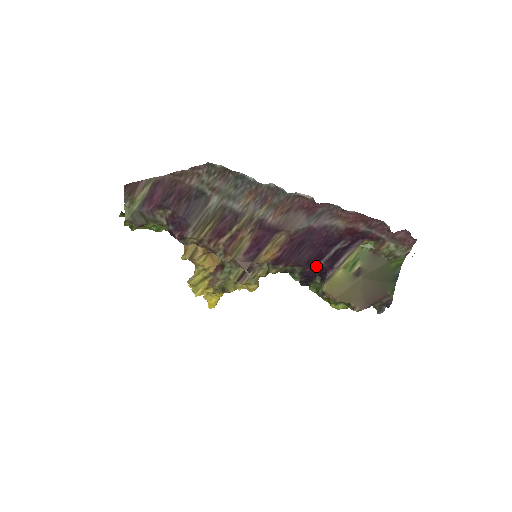
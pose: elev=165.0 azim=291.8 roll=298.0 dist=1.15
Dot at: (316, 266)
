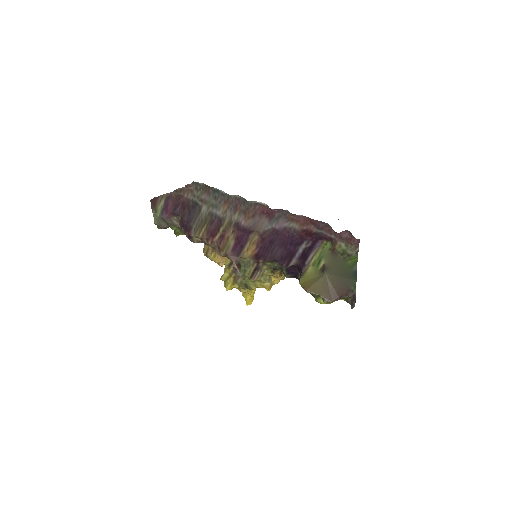
Dot at: (291, 263)
